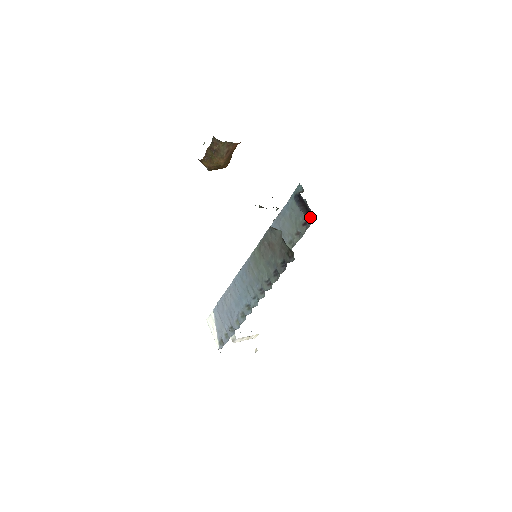
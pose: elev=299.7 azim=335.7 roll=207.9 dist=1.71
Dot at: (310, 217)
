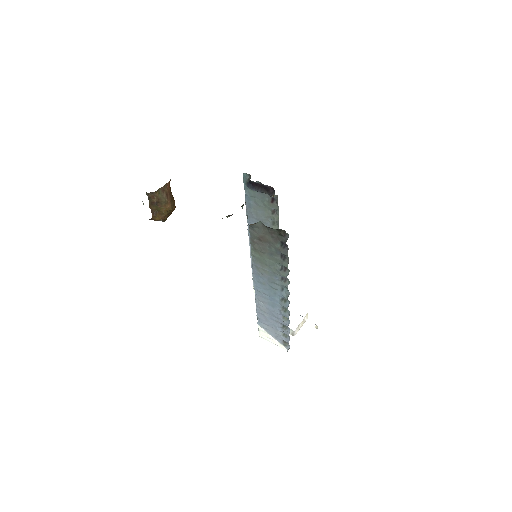
Dot at: (272, 192)
